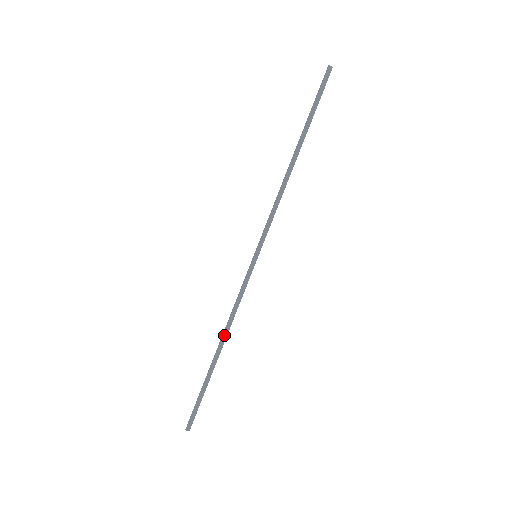
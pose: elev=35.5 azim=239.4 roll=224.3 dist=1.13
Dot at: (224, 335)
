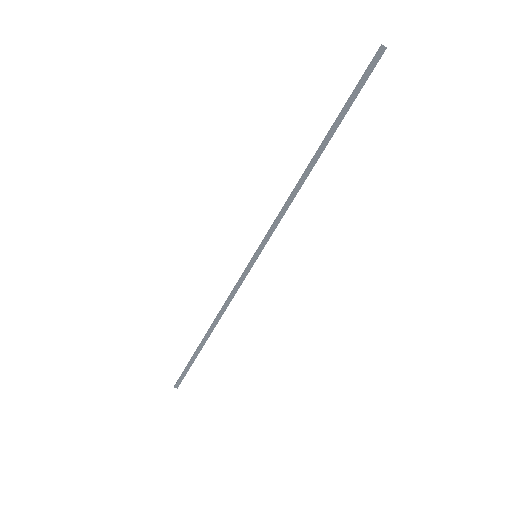
Dot at: (215, 321)
